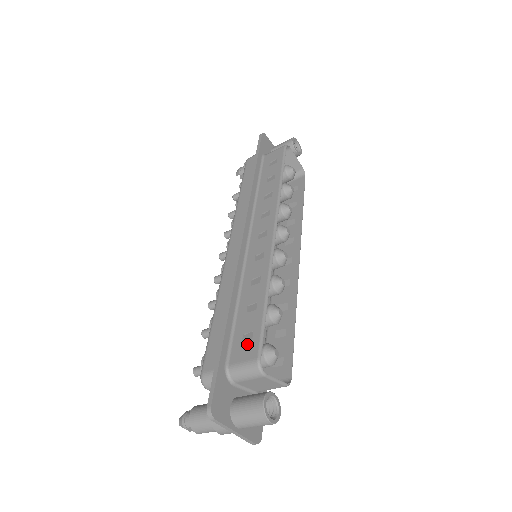
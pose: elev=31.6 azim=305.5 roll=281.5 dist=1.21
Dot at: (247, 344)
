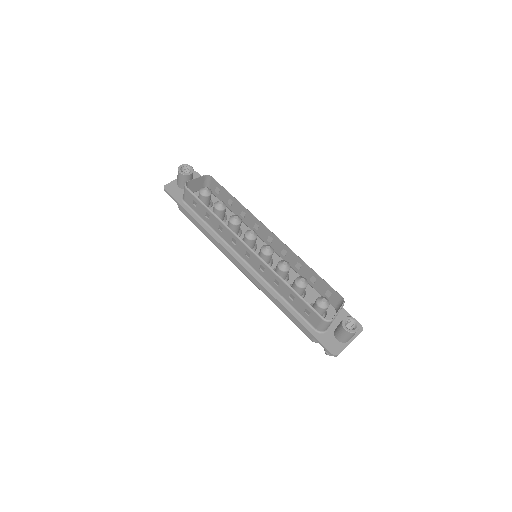
Dot at: (311, 316)
